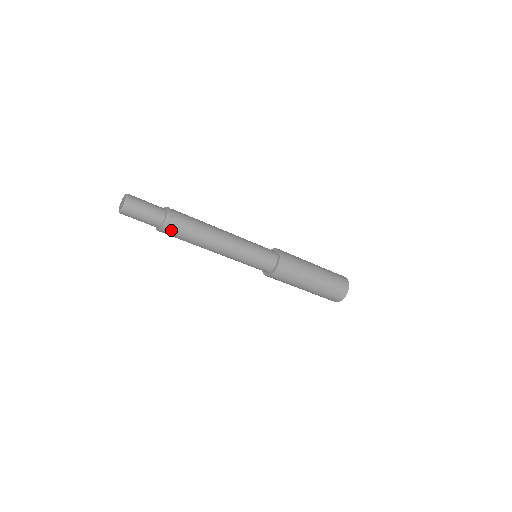
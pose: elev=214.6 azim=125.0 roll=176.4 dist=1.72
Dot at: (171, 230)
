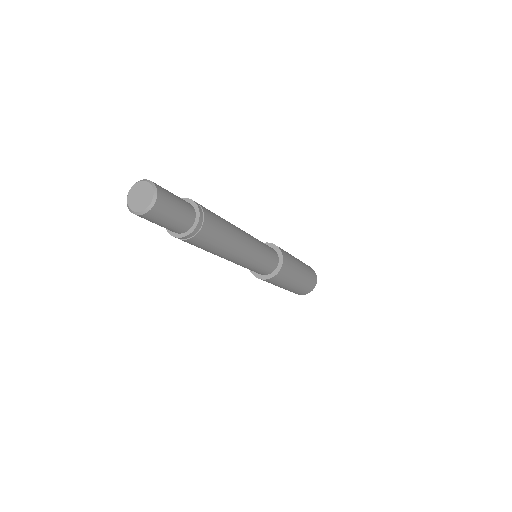
Dot at: (199, 237)
